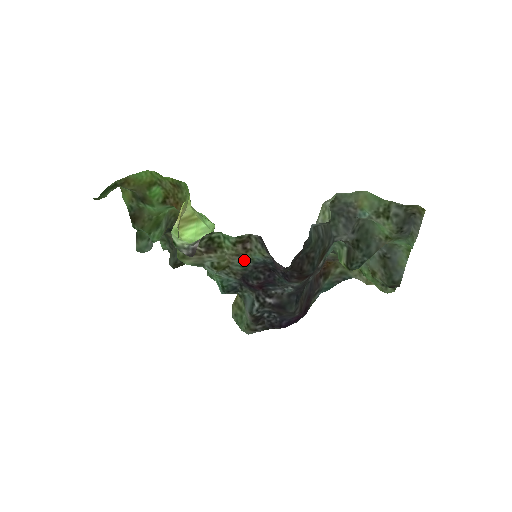
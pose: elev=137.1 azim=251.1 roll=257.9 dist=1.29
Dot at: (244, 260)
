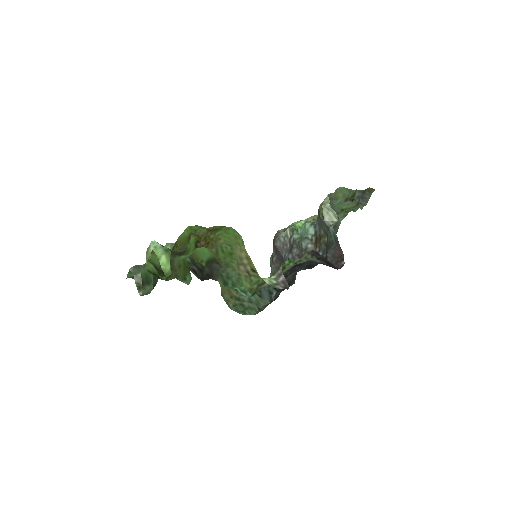
Dot at: (288, 269)
